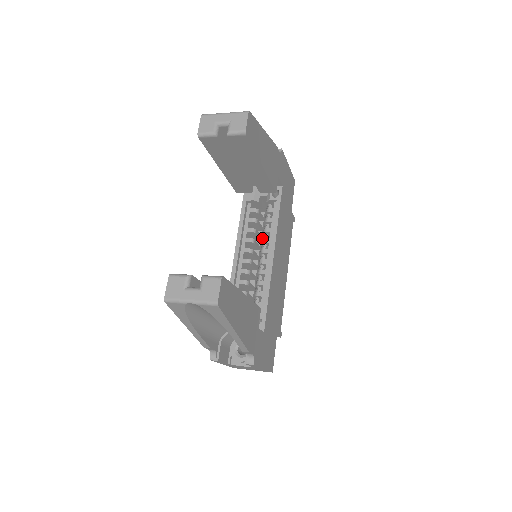
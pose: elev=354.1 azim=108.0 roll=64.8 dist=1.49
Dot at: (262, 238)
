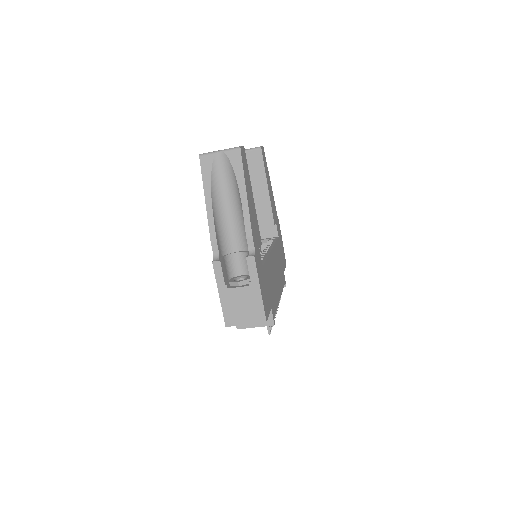
Dot at: occluded
